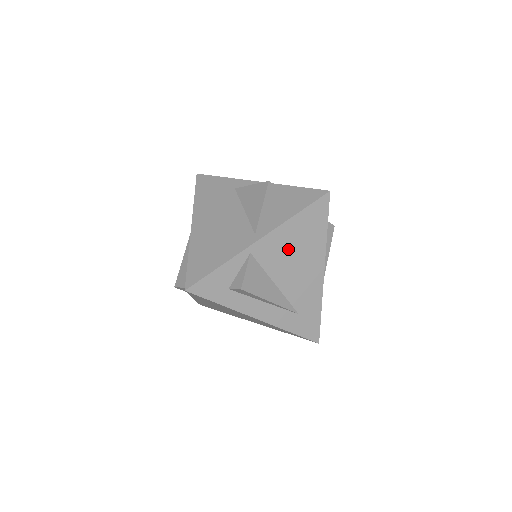
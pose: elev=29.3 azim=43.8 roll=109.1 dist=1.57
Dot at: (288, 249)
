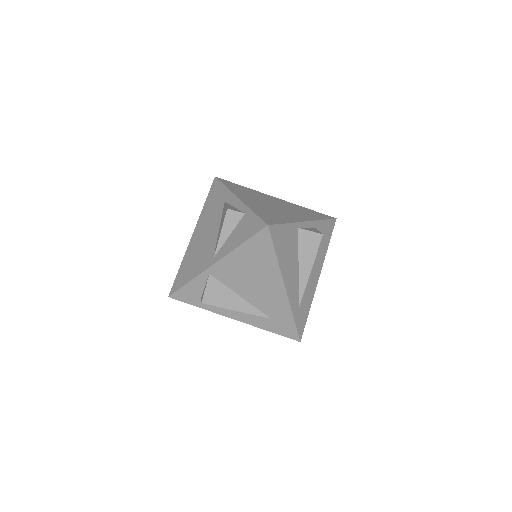
Dot at: (243, 271)
